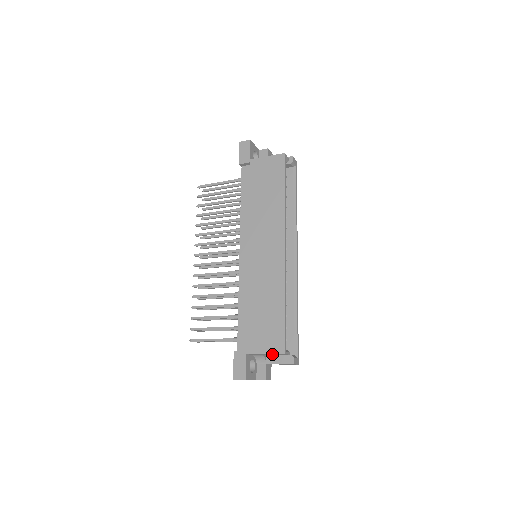
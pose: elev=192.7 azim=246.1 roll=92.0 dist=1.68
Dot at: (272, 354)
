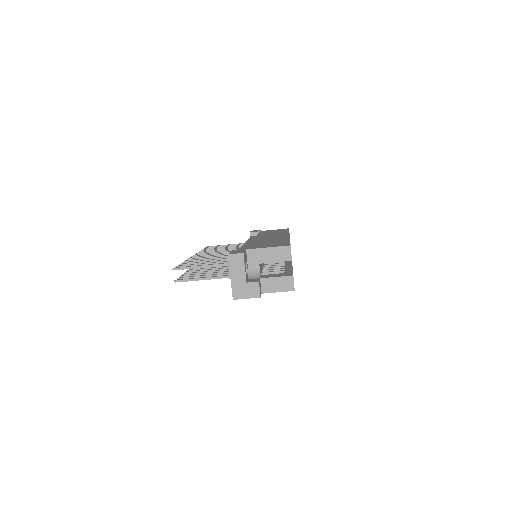
Dot at: (274, 255)
